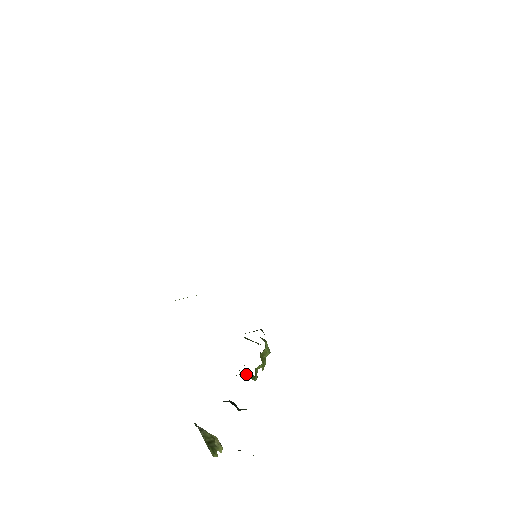
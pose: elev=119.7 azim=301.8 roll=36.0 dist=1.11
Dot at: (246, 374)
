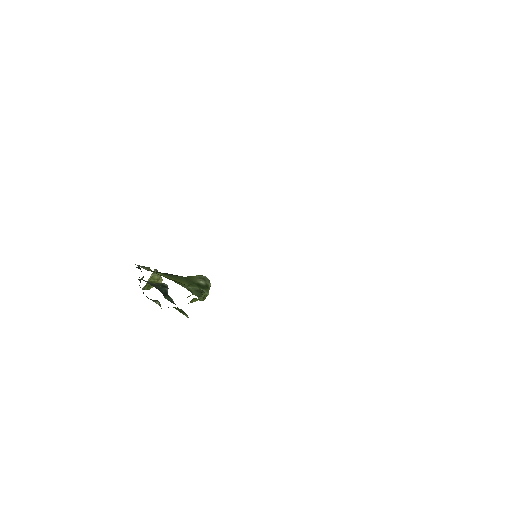
Dot at: occluded
